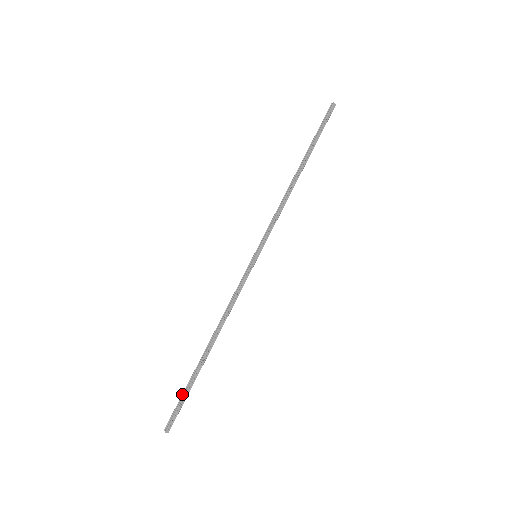
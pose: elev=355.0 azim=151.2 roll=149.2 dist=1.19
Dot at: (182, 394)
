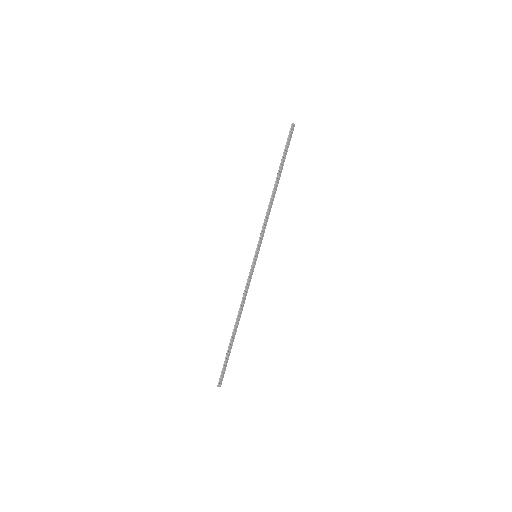
Dot at: (224, 361)
